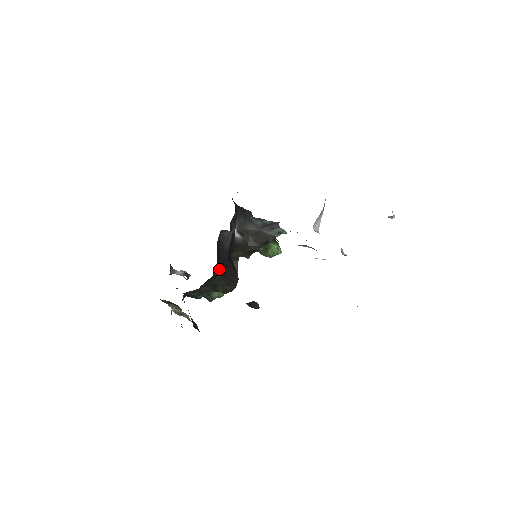
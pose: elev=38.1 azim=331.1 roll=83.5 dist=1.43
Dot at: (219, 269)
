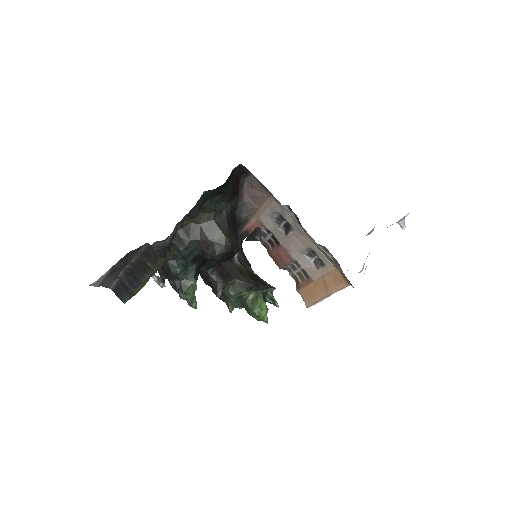
Dot at: (228, 209)
